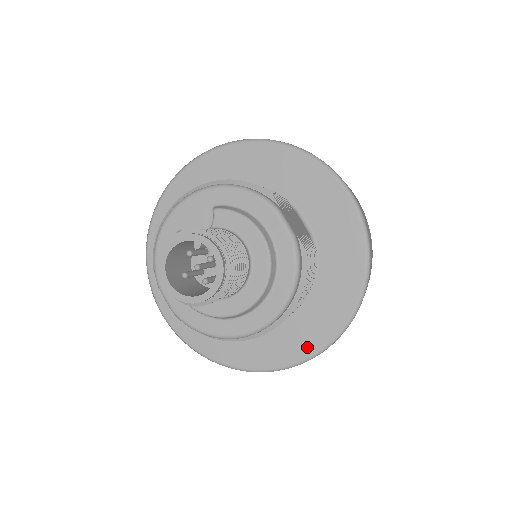
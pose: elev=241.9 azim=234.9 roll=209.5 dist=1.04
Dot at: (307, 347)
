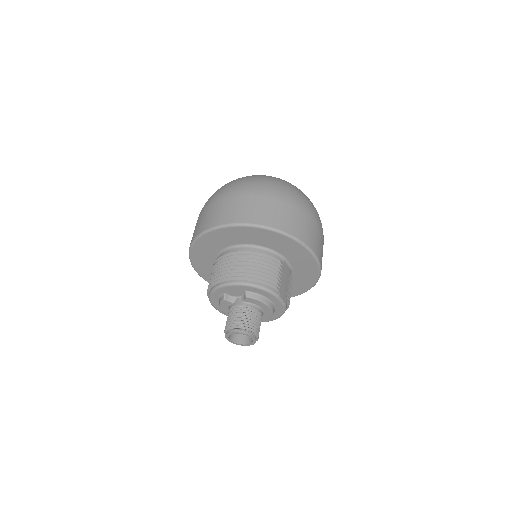
Dot at: occluded
